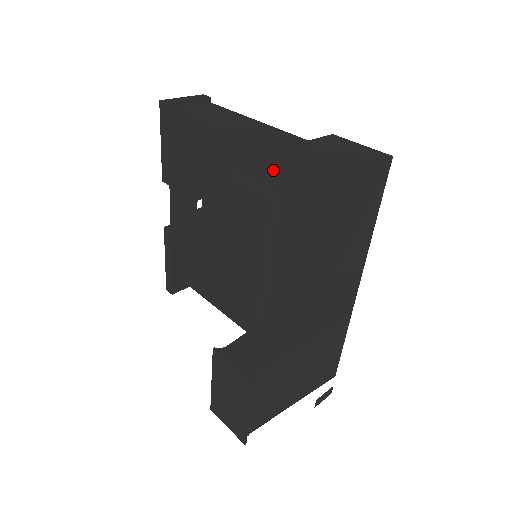
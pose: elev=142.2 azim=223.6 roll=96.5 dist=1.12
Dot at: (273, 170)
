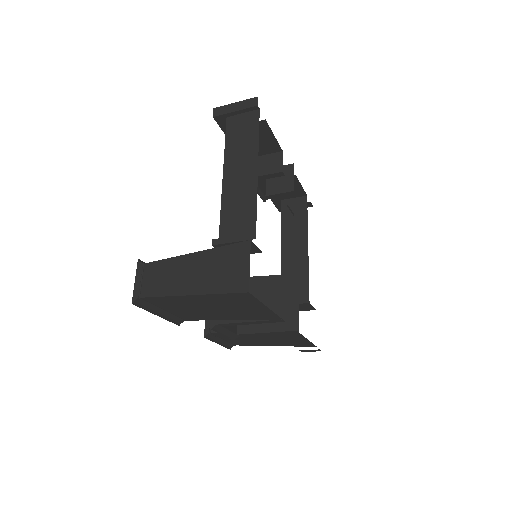
Dot at: (165, 268)
